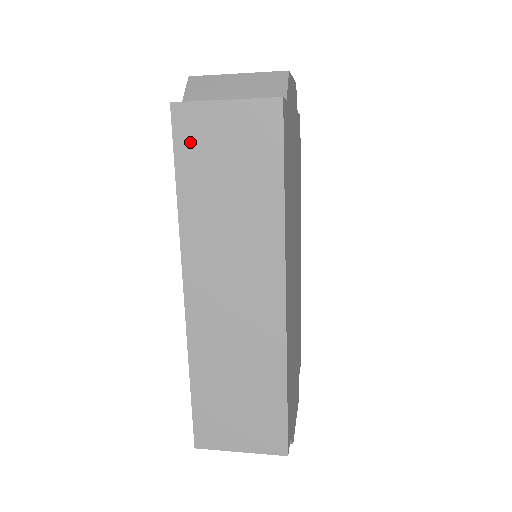
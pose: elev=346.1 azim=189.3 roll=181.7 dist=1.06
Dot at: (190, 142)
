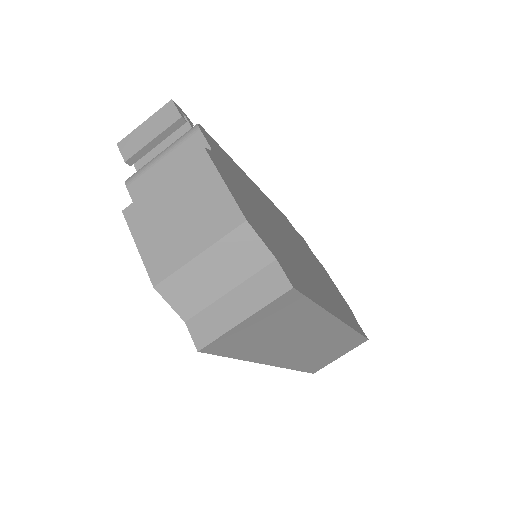
Dot at: (230, 346)
